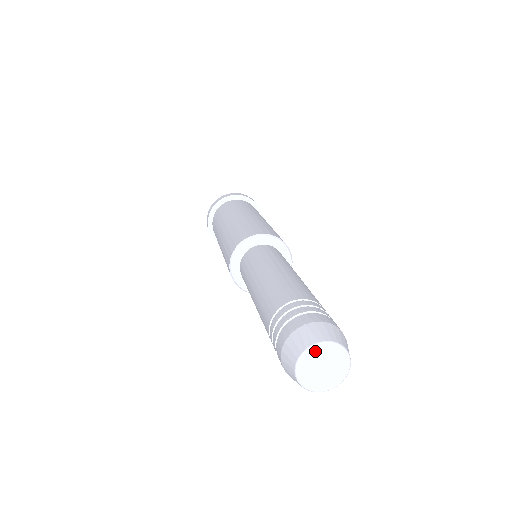
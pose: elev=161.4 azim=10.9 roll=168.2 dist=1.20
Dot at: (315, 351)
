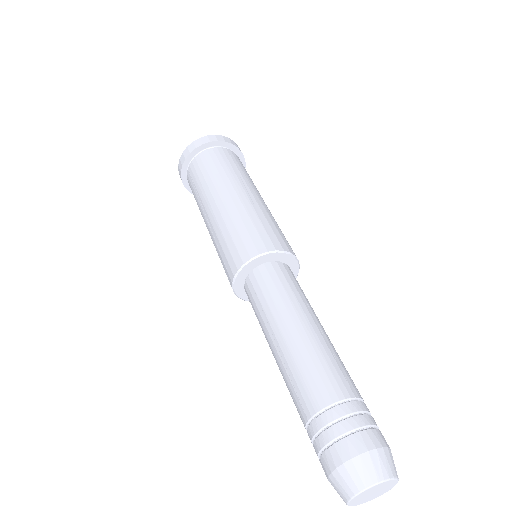
Dot at: (382, 484)
